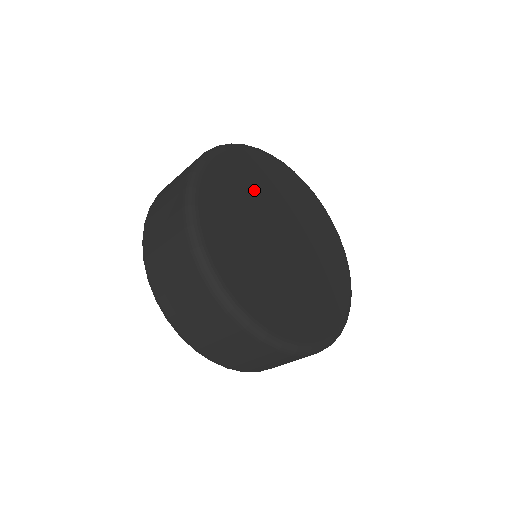
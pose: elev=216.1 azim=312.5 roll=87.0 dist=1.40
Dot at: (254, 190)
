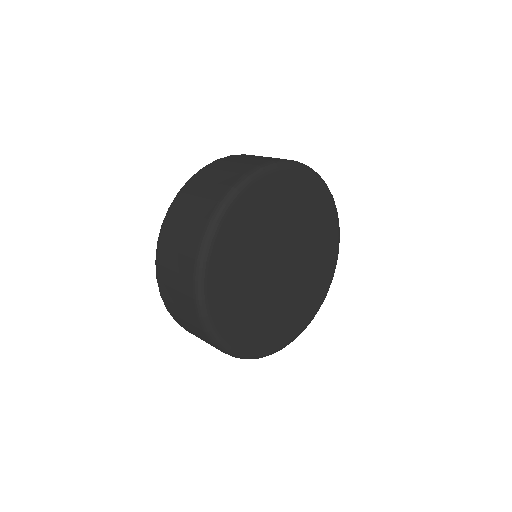
Dot at: (257, 234)
